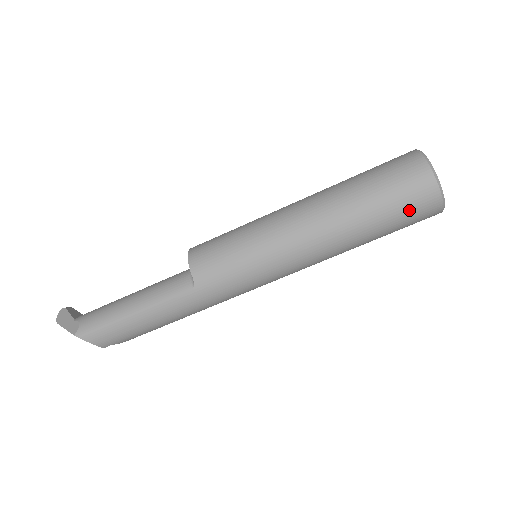
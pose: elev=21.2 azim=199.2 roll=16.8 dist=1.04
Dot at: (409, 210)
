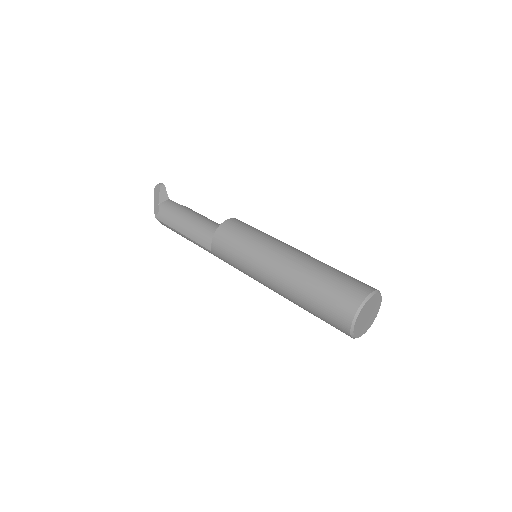
Dot at: (331, 325)
